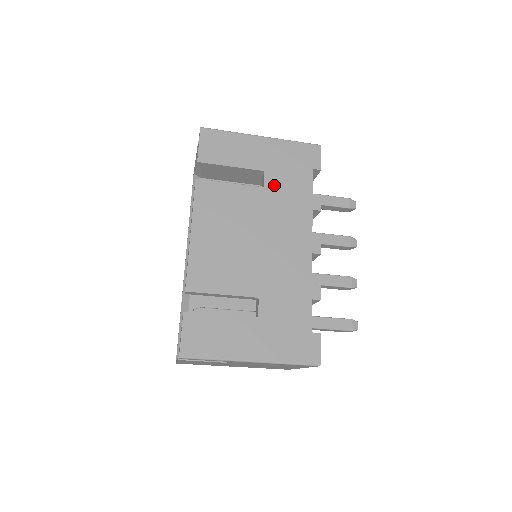
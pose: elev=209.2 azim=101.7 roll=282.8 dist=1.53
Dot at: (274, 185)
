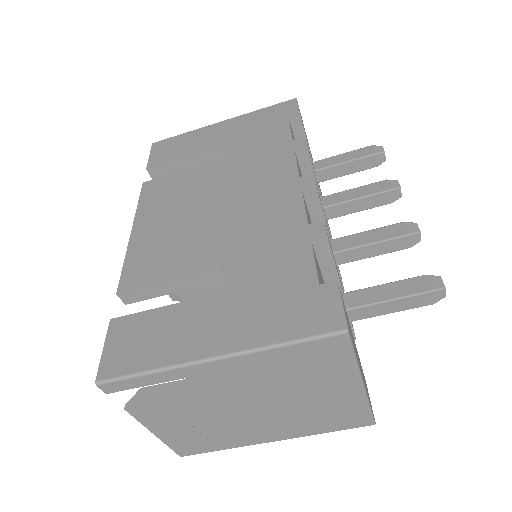
Dot at: (239, 151)
